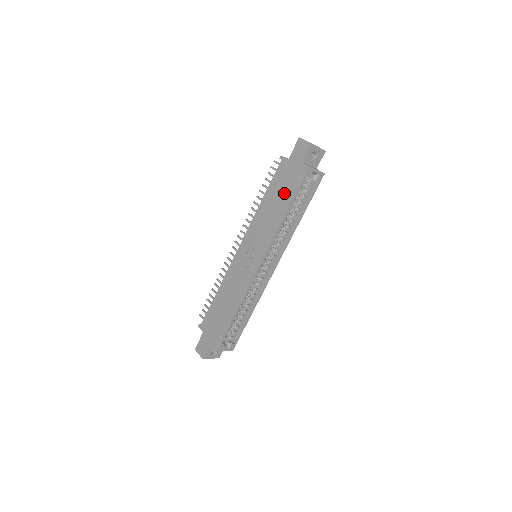
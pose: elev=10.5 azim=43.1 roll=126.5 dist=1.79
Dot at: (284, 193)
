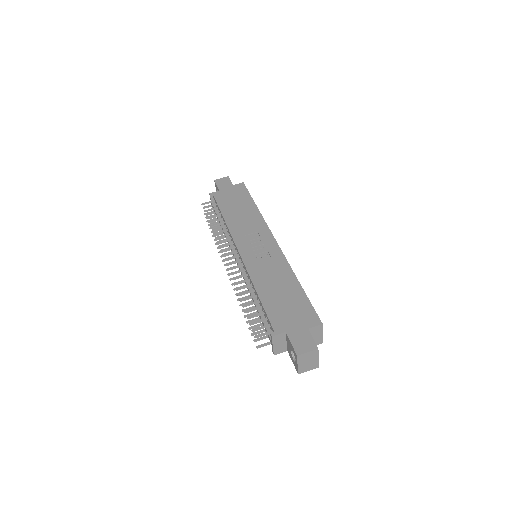
Dot at: (240, 202)
